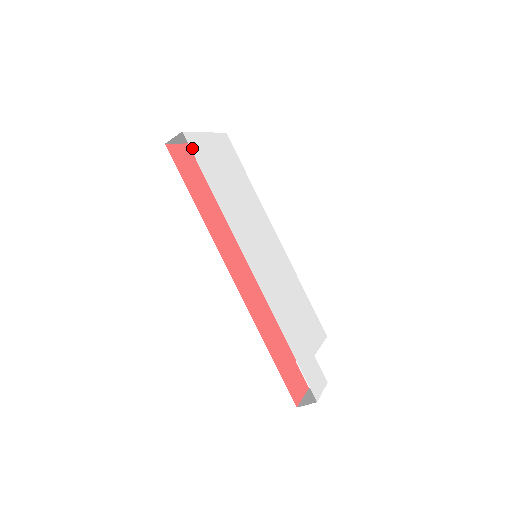
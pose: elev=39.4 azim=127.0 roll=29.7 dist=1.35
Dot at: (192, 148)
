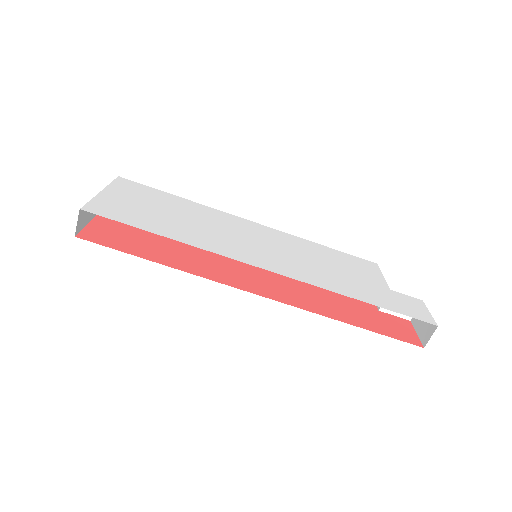
Dot at: (104, 215)
